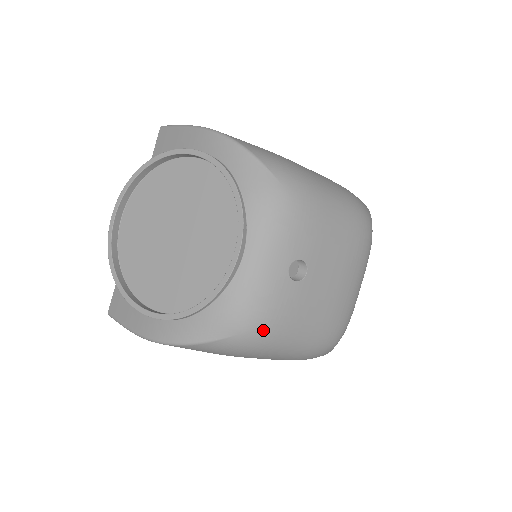
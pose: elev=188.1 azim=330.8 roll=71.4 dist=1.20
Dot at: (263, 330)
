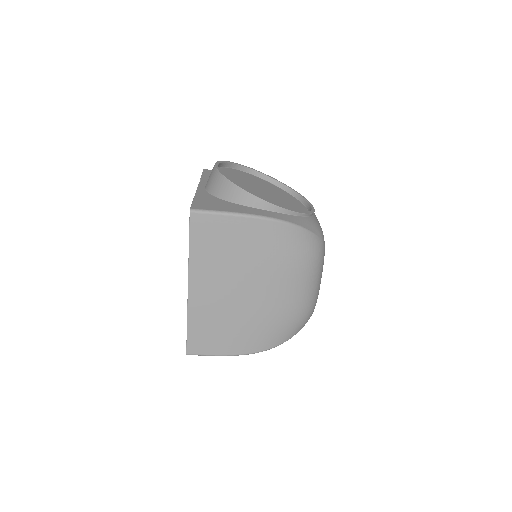
Dot at: (324, 248)
